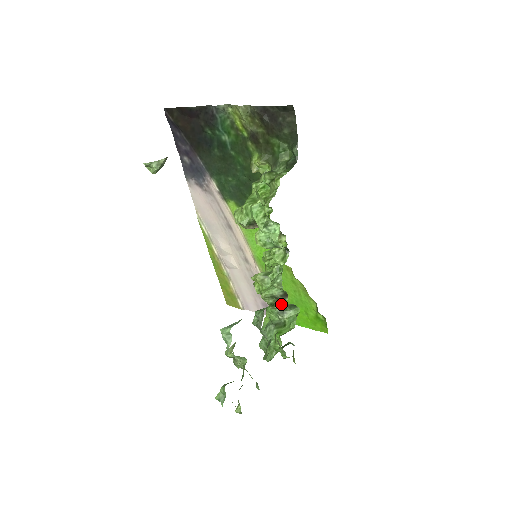
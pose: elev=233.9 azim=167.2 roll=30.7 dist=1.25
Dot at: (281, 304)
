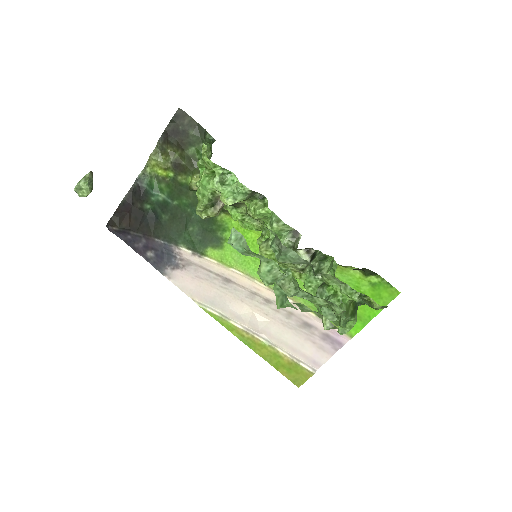
Dot at: occluded
